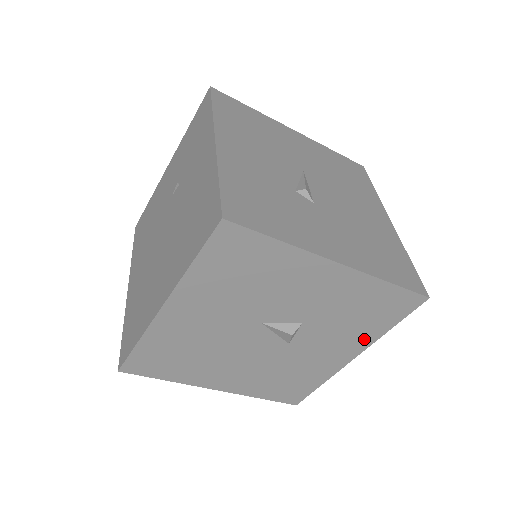
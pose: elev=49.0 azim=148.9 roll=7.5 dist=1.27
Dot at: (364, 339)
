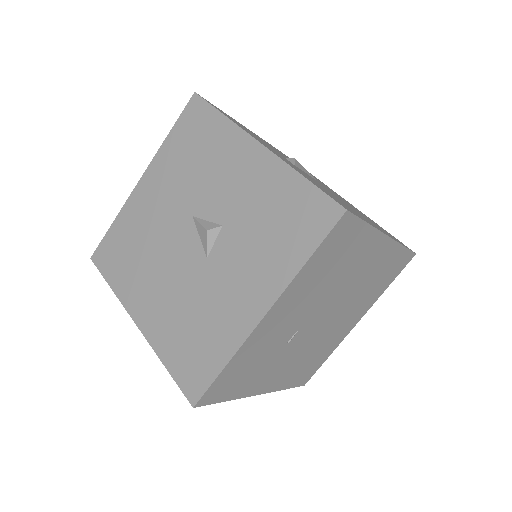
Dot at: (277, 275)
